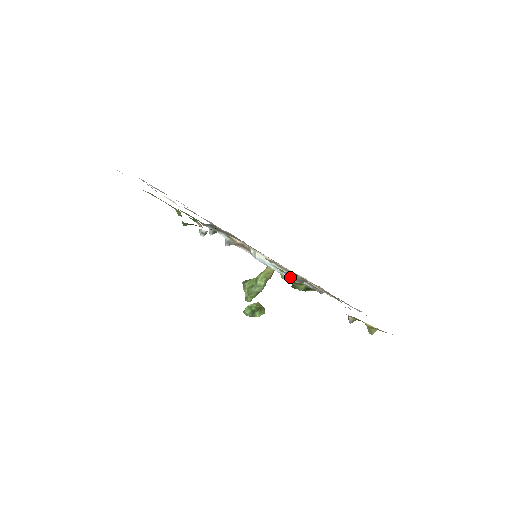
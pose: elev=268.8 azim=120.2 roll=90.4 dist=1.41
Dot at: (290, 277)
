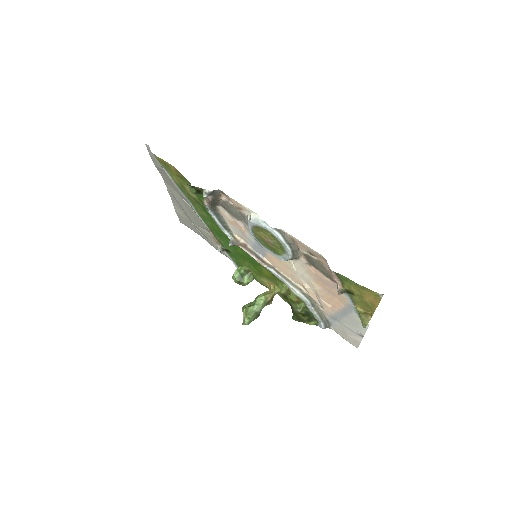
Dot at: (280, 236)
